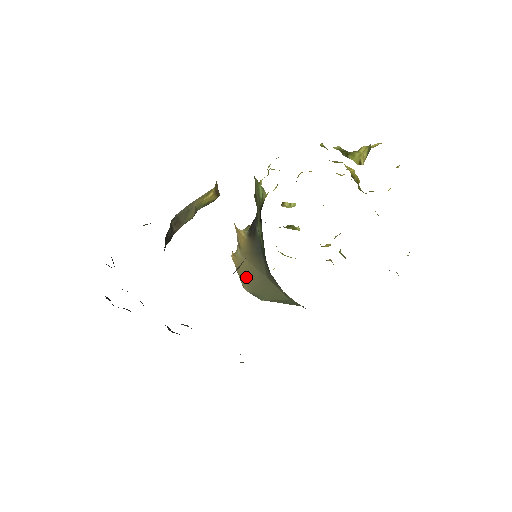
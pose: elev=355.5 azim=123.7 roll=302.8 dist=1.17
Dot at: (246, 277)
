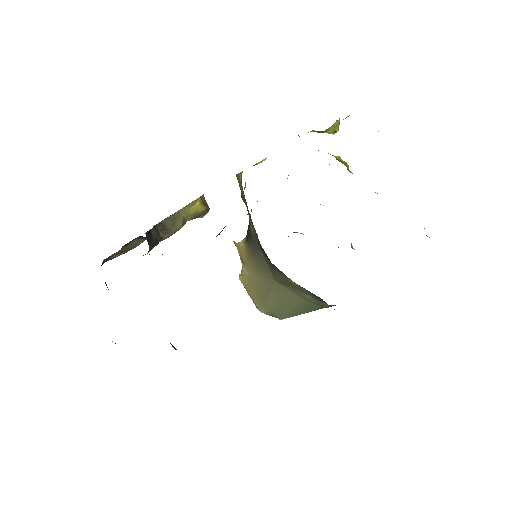
Dot at: (257, 295)
